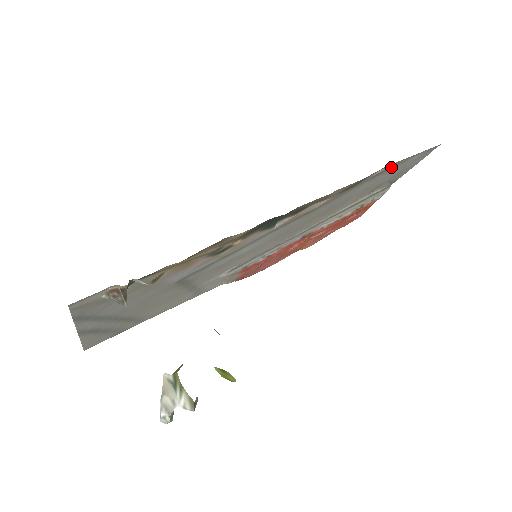
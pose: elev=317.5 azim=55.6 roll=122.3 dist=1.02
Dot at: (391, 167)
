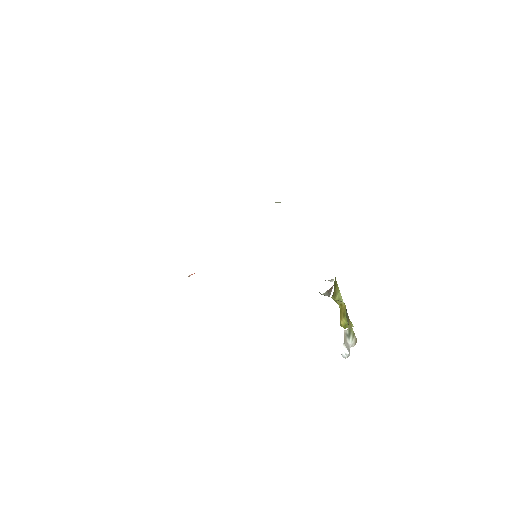
Dot at: occluded
